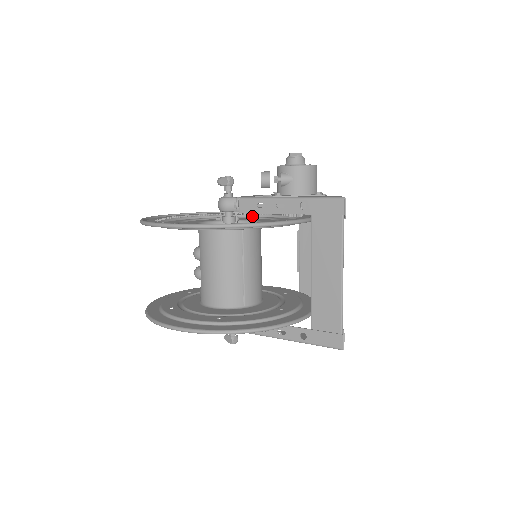
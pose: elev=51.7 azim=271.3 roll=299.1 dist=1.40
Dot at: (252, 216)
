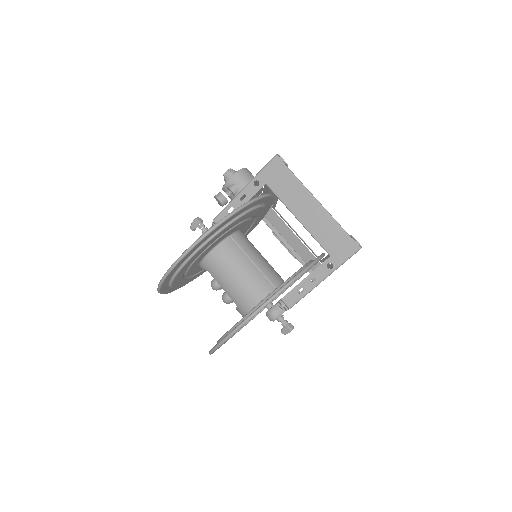
Dot at: occluded
